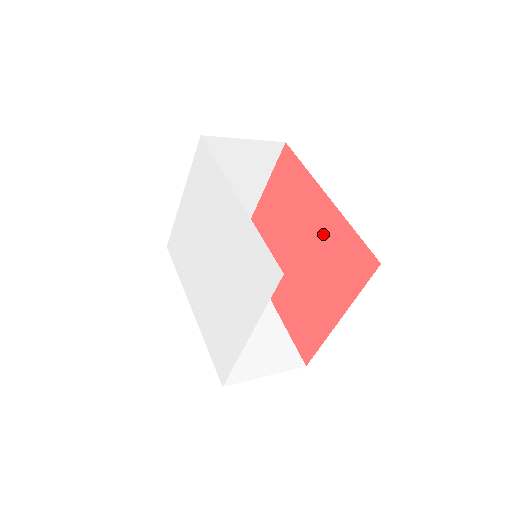
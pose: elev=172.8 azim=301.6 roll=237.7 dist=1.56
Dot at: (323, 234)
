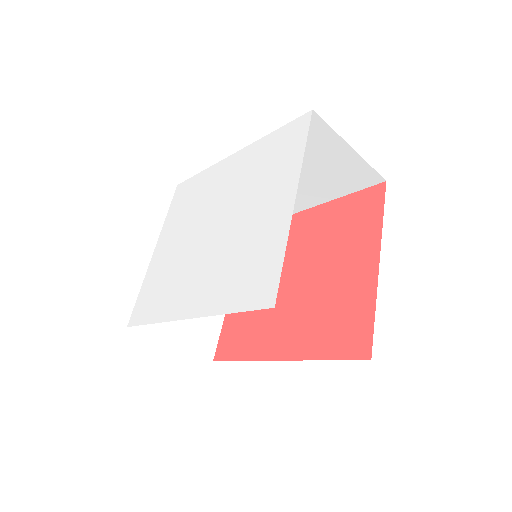
Dot at: (317, 232)
